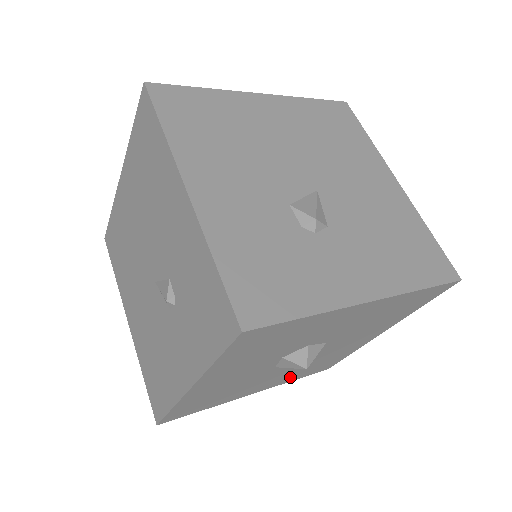
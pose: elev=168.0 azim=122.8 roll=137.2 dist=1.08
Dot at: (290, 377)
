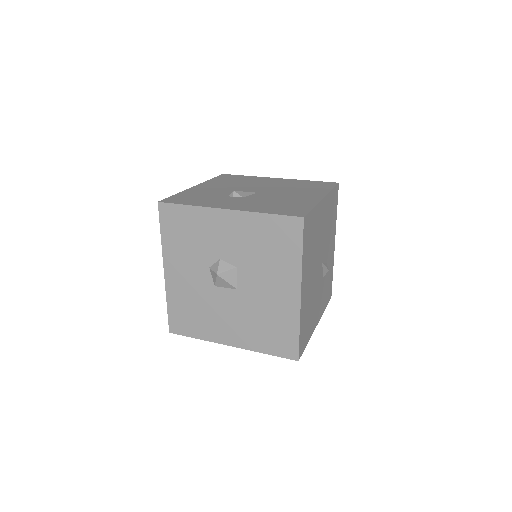
Dot at: (252, 336)
